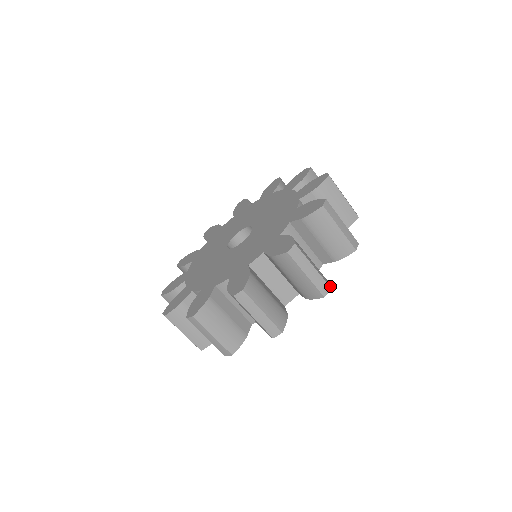
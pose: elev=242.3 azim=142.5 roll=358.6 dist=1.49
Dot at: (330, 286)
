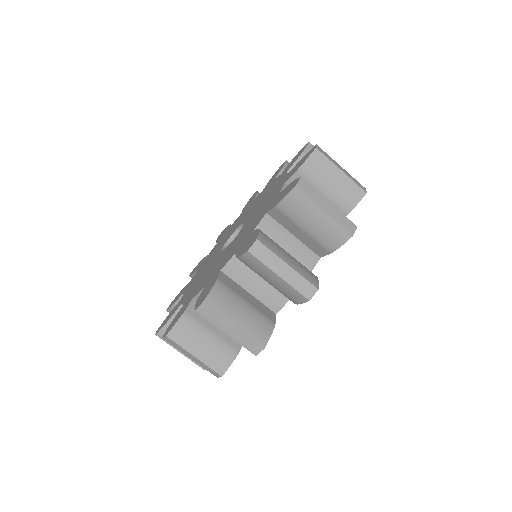
Dot at: occluded
